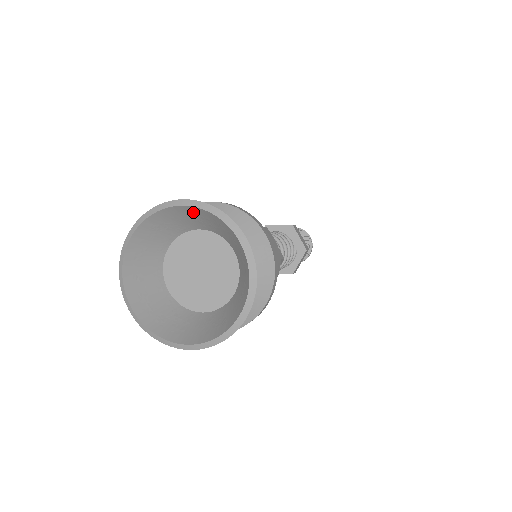
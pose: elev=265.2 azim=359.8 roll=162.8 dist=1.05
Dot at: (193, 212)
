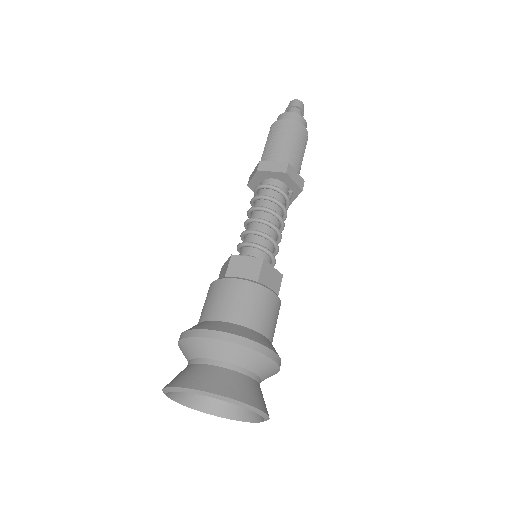
Dot at: (211, 390)
